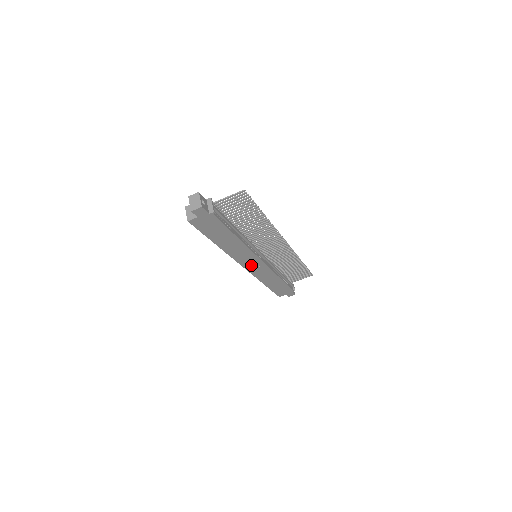
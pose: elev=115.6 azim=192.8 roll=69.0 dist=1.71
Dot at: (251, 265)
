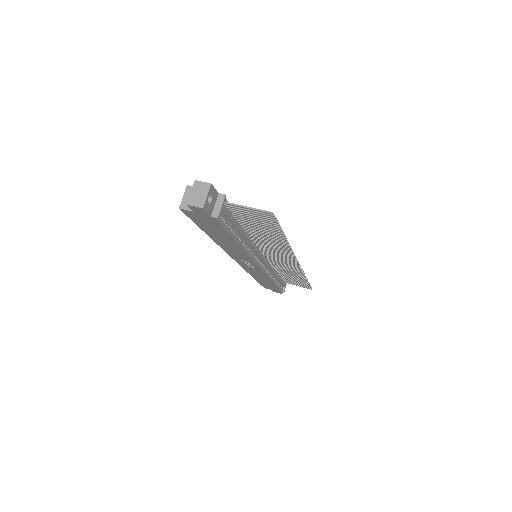
Dot at: (245, 262)
